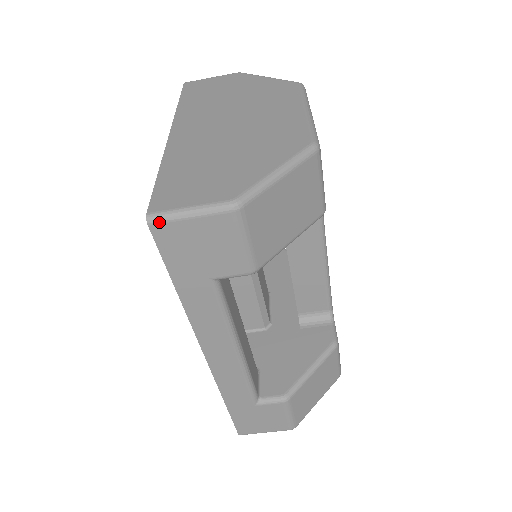
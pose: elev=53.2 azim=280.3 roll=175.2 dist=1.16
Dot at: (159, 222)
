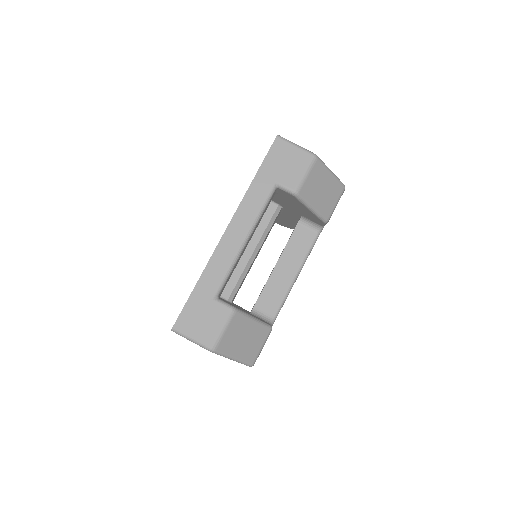
Dot at: (282, 139)
